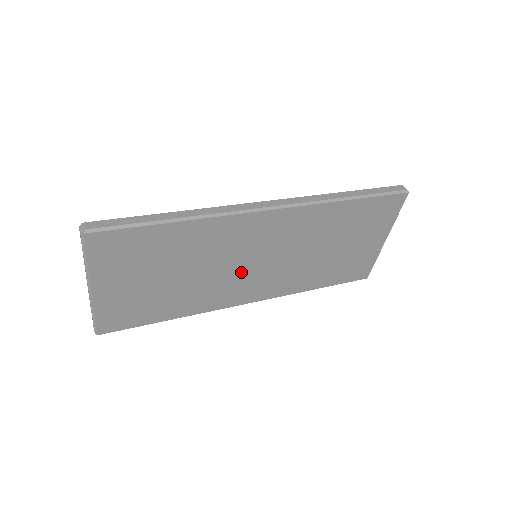
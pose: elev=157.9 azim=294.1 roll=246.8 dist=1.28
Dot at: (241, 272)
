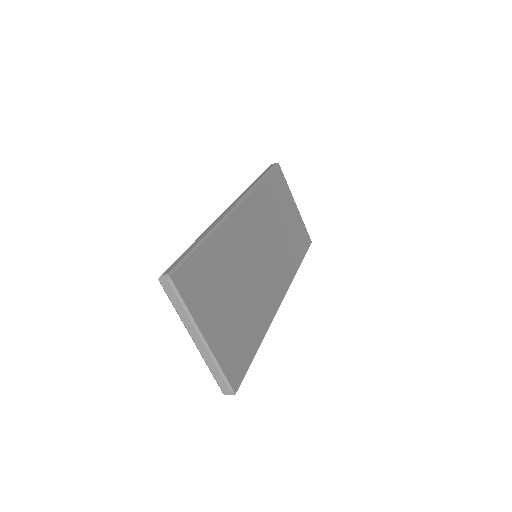
Dot at: (261, 270)
